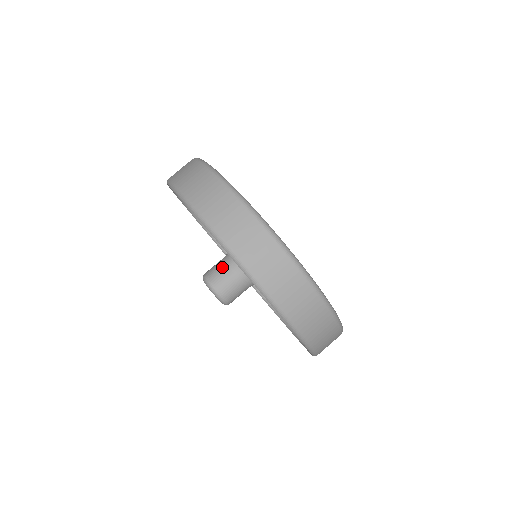
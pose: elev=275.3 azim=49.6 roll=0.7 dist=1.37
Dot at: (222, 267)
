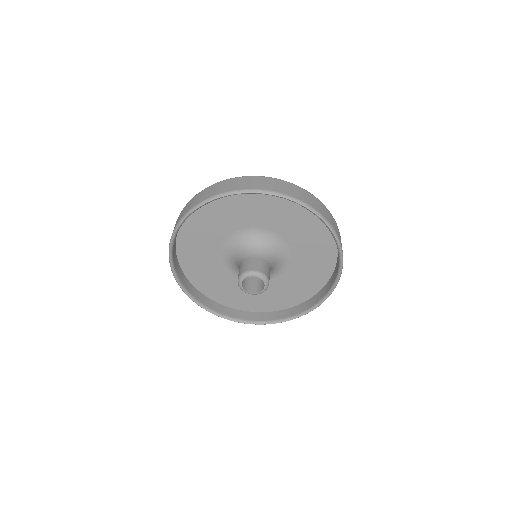
Dot at: (241, 265)
